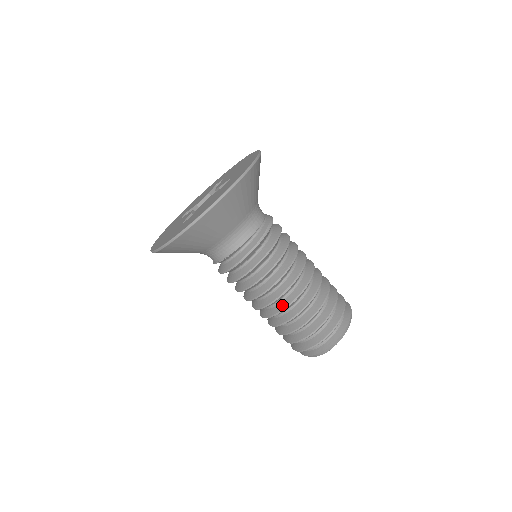
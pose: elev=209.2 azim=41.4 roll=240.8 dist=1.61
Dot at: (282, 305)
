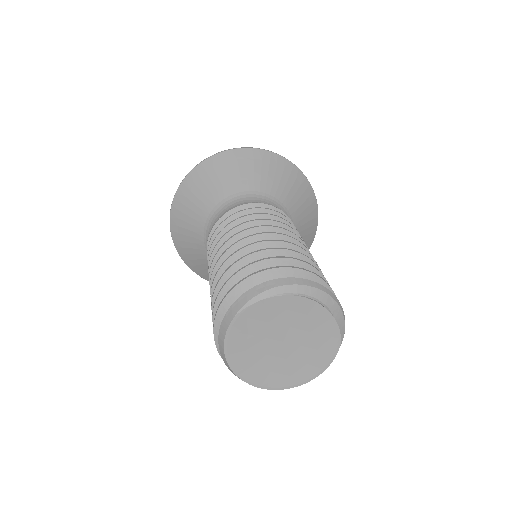
Dot at: occluded
